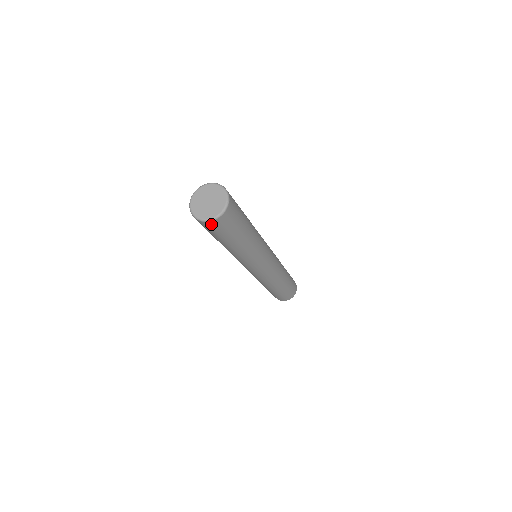
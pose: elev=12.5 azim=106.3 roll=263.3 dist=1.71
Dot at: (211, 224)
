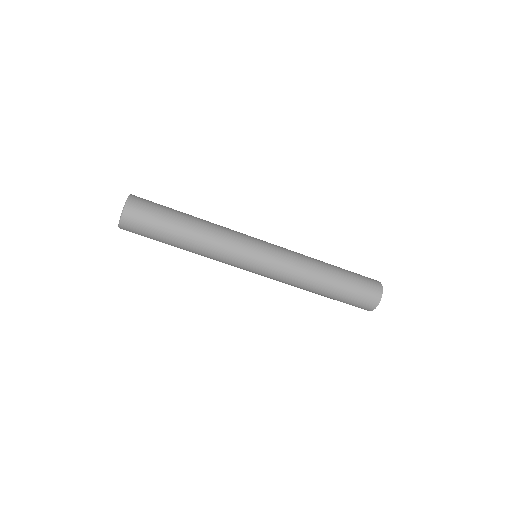
Dot at: occluded
